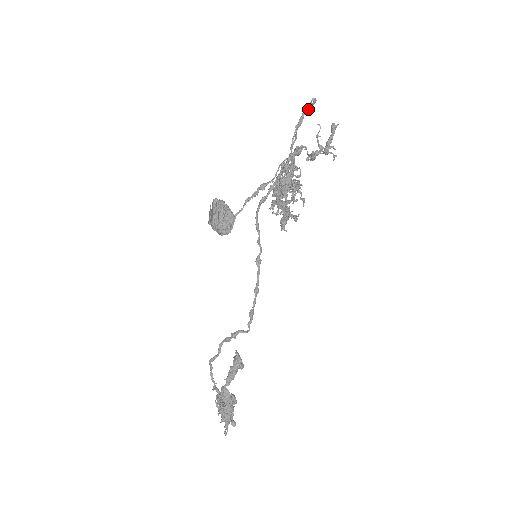
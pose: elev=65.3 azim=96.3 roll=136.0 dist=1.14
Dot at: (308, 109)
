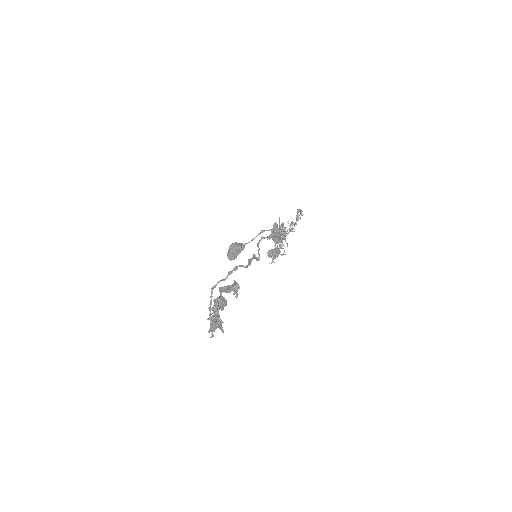
Dot at: (290, 229)
